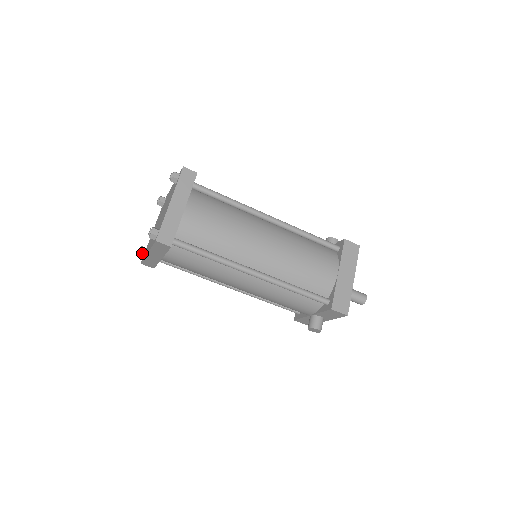
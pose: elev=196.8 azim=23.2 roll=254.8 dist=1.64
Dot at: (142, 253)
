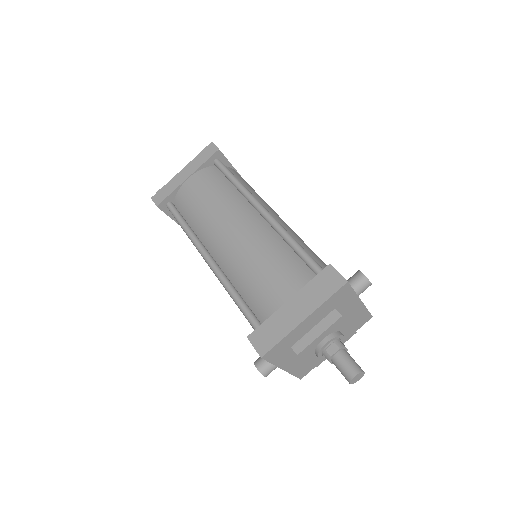
Dot at: occluded
